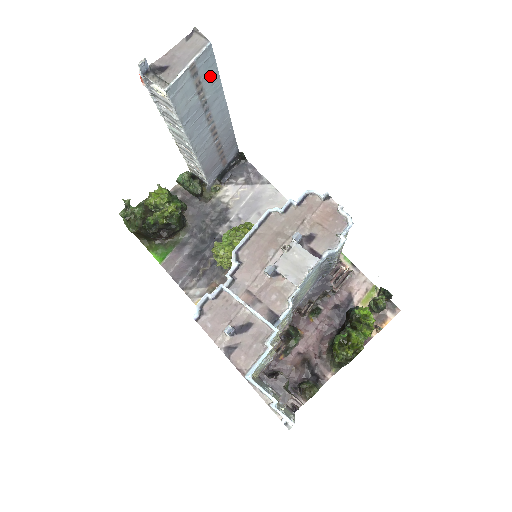
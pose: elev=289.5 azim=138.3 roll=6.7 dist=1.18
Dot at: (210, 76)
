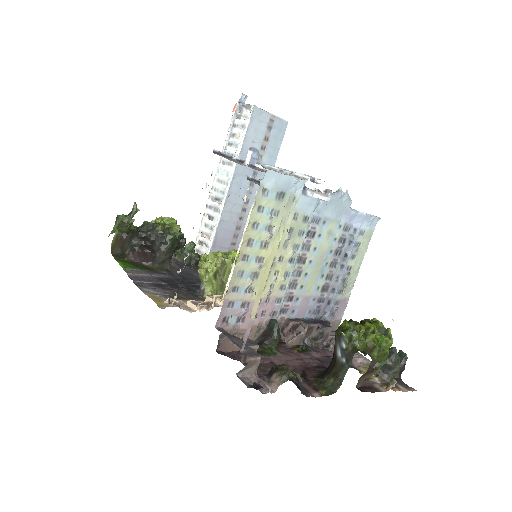
Dot at: (274, 147)
